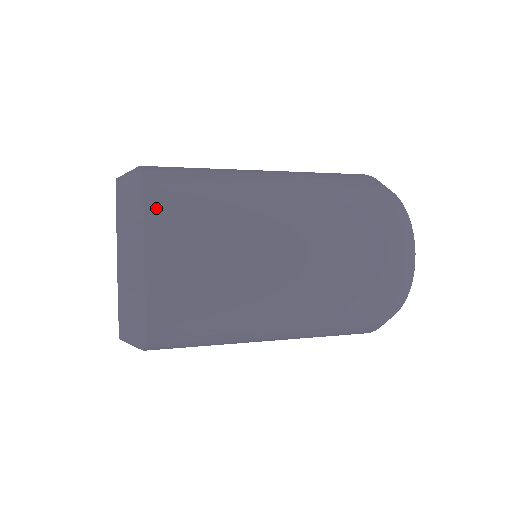
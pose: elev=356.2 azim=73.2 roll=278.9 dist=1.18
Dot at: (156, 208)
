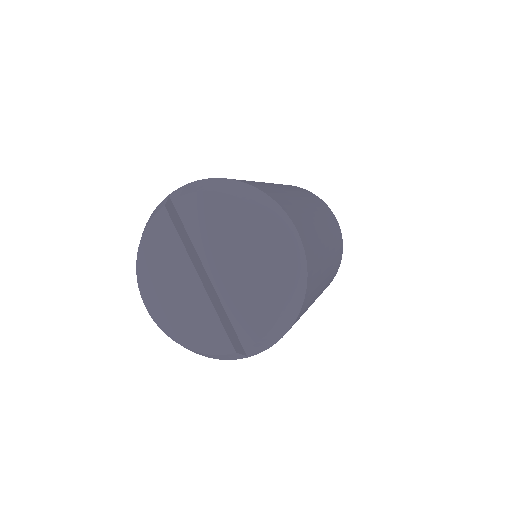
Dot at: (253, 185)
